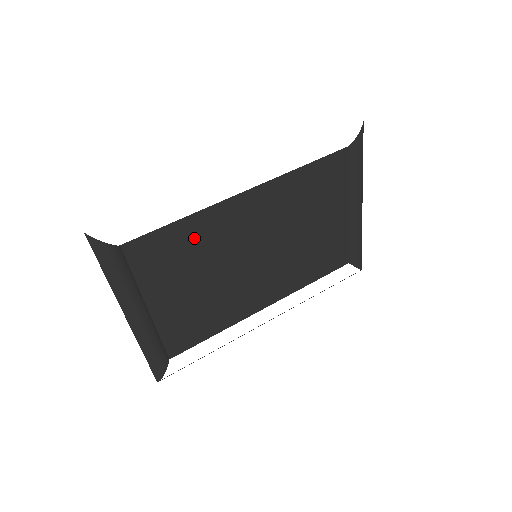
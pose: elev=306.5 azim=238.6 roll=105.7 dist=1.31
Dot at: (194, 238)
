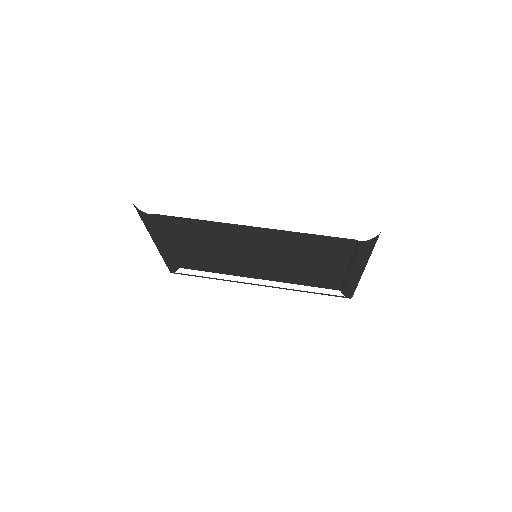
Dot at: (208, 231)
